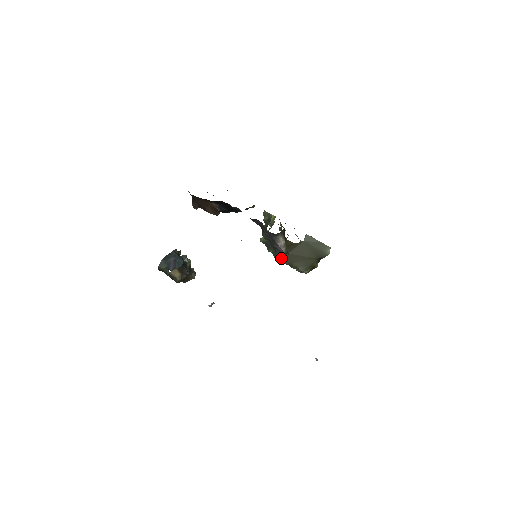
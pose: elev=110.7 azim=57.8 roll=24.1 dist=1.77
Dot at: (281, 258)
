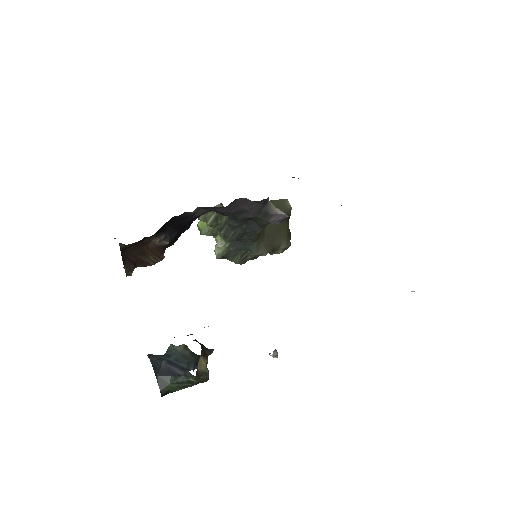
Dot at: (261, 249)
